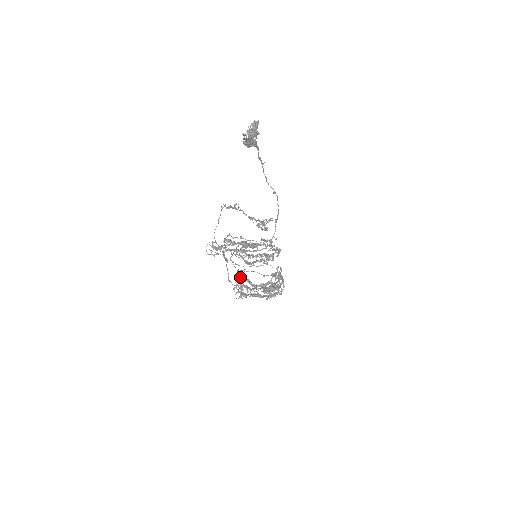
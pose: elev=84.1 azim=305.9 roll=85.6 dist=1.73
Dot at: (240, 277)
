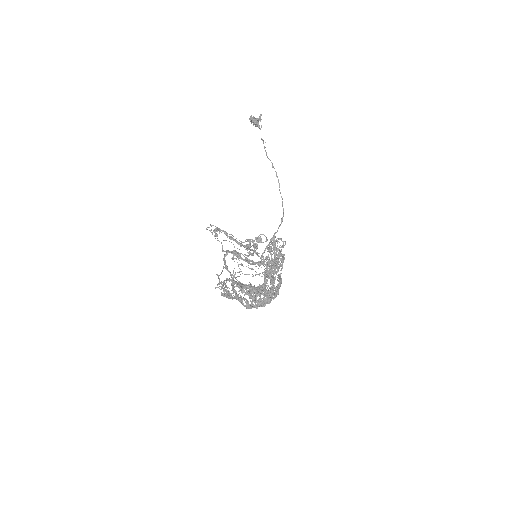
Dot at: (233, 283)
